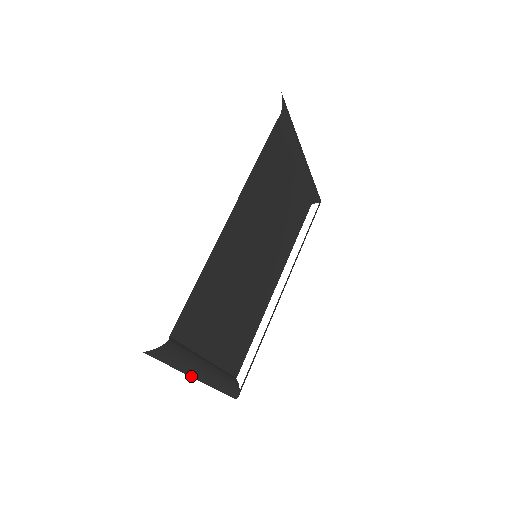
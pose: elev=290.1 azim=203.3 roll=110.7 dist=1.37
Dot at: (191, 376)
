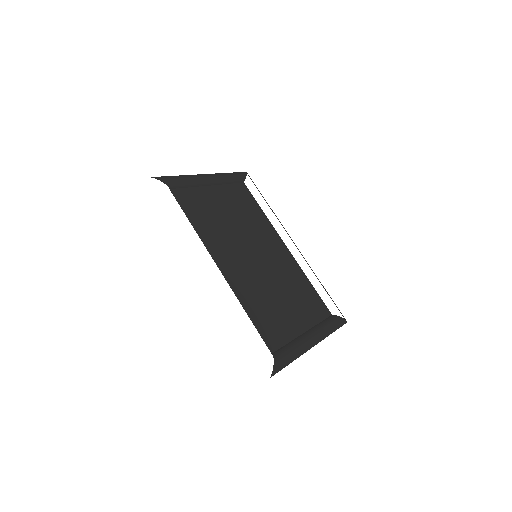
Dot at: occluded
